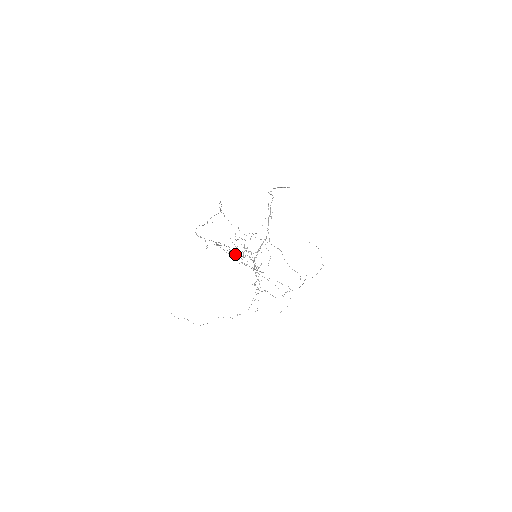
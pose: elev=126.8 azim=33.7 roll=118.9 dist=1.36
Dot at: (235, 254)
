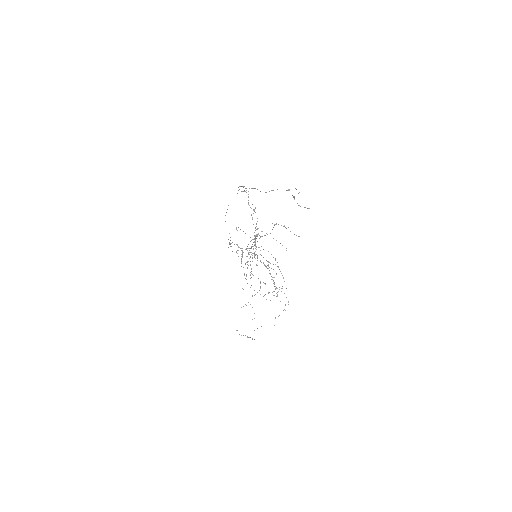
Dot at: (252, 253)
